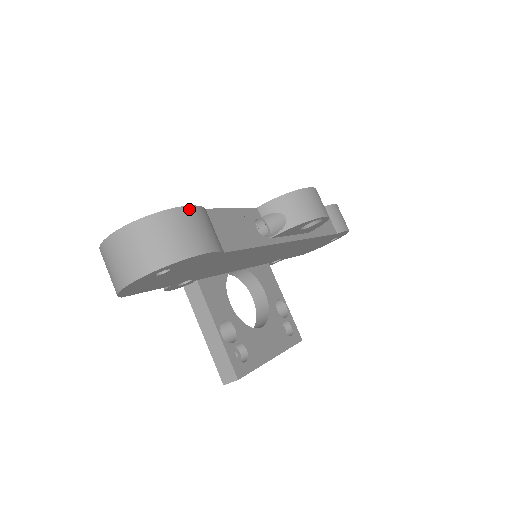
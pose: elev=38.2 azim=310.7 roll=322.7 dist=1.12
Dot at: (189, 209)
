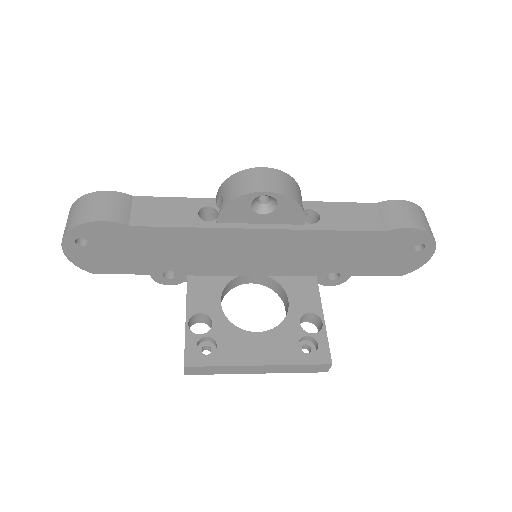
Dot at: (102, 193)
